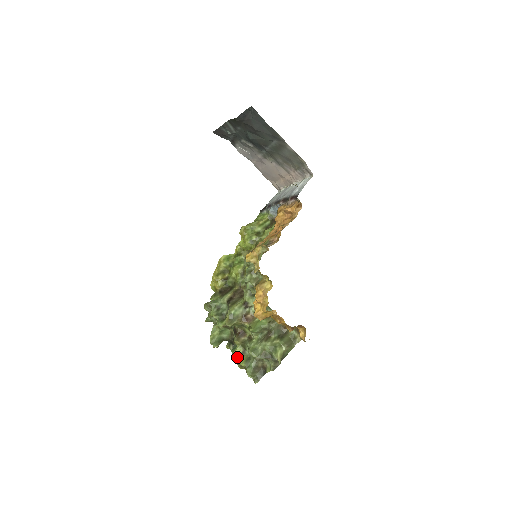
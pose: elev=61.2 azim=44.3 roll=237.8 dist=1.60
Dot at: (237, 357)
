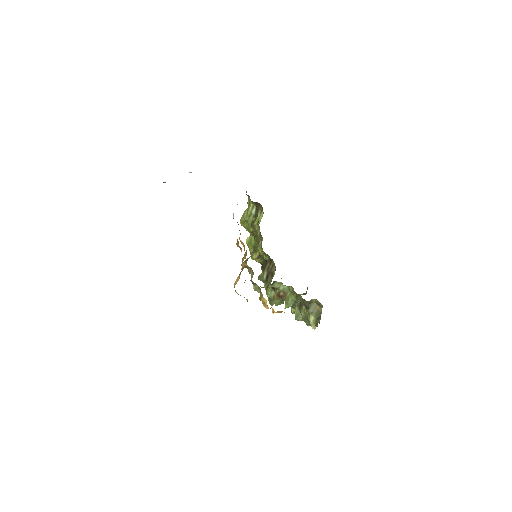
Dot at: occluded
